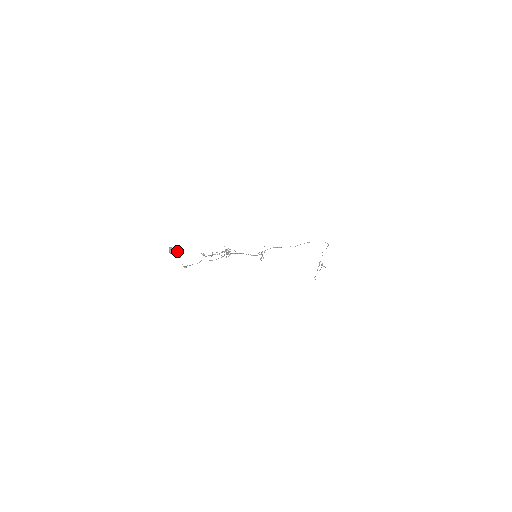
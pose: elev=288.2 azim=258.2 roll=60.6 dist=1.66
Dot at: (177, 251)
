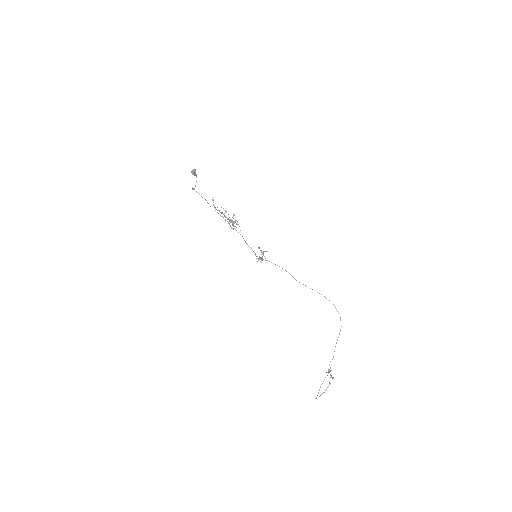
Dot at: occluded
